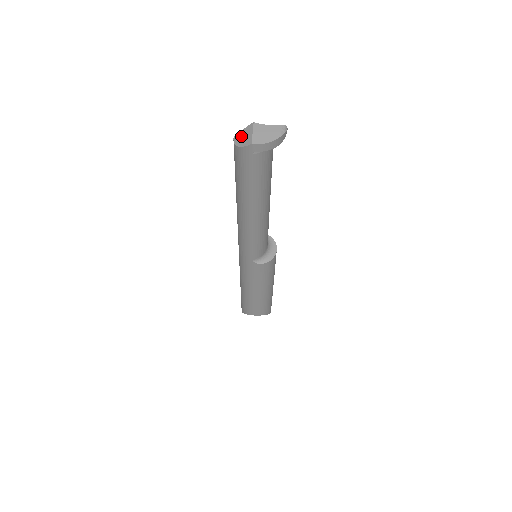
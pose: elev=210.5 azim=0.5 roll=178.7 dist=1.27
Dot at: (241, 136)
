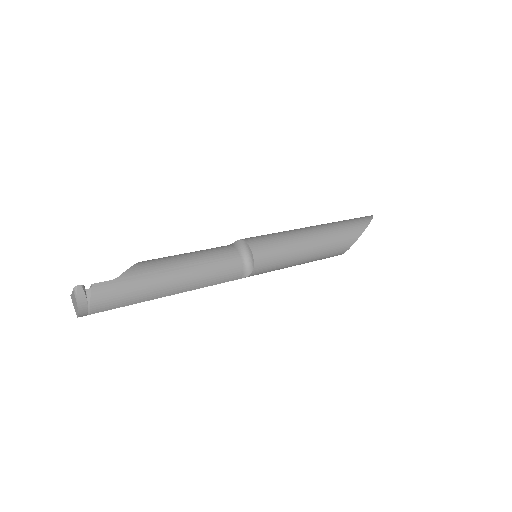
Dot at: occluded
